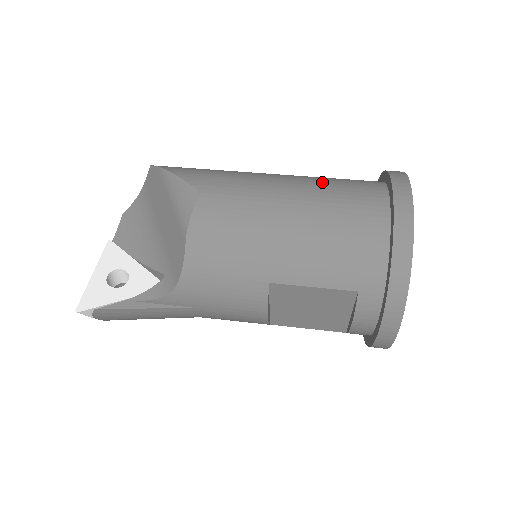
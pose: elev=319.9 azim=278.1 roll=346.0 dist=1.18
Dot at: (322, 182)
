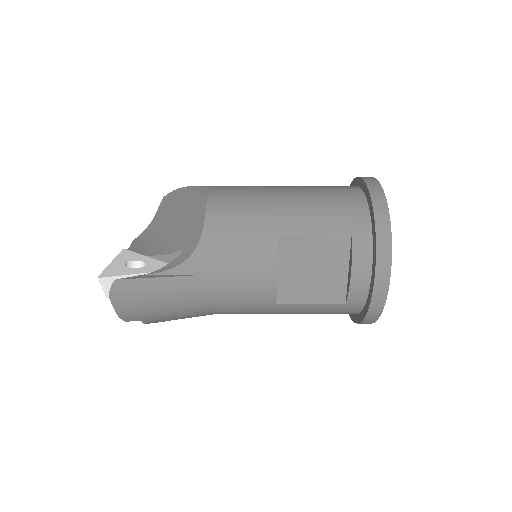
Dot at: occluded
